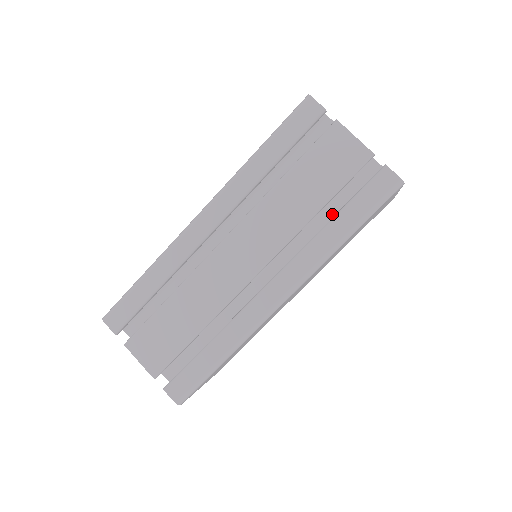
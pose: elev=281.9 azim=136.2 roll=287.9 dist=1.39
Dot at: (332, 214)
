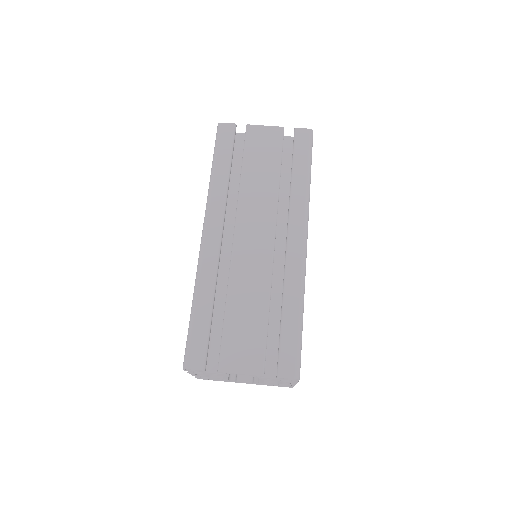
Dot at: (287, 179)
